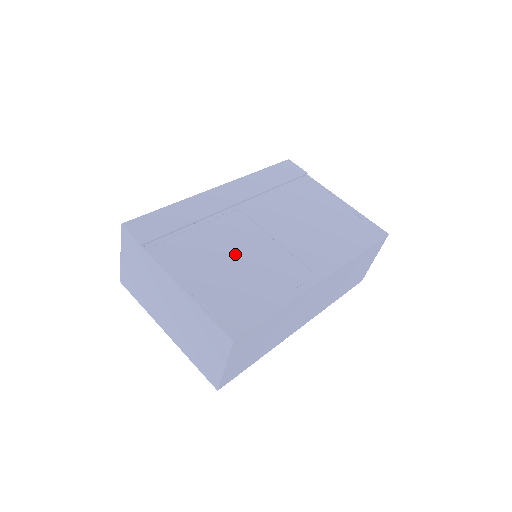
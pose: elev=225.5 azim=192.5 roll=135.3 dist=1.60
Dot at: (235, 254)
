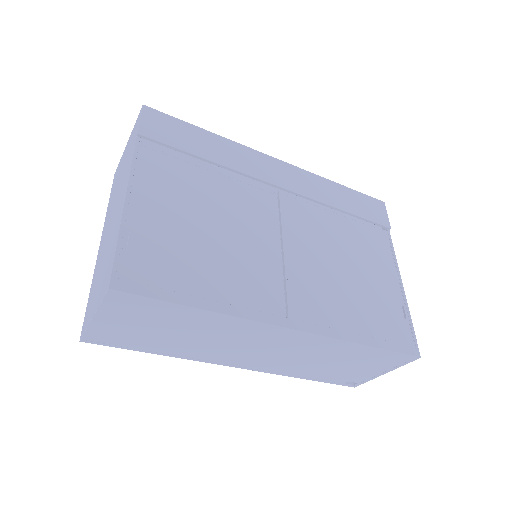
Dot at: (224, 224)
